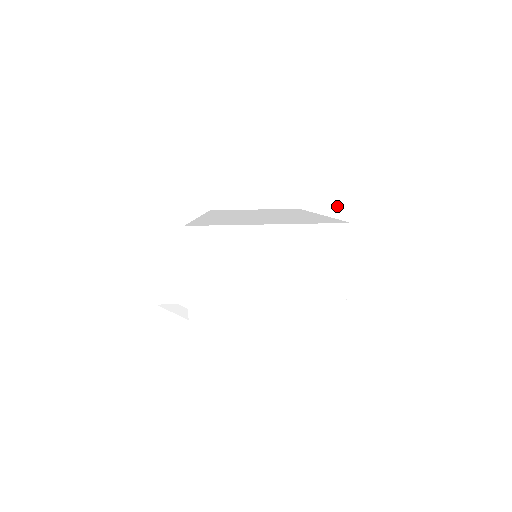
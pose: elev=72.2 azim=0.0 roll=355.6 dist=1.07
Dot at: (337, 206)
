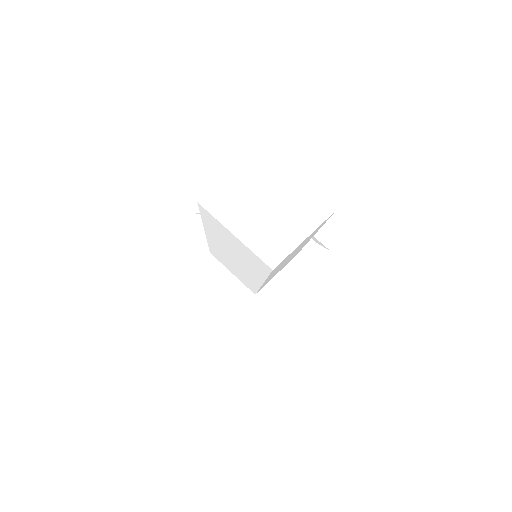
Dot at: occluded
